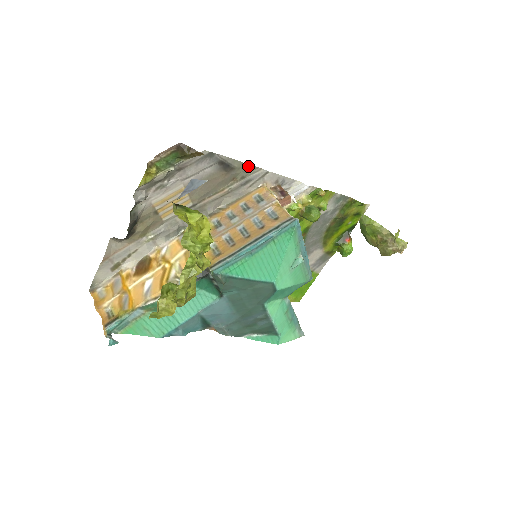
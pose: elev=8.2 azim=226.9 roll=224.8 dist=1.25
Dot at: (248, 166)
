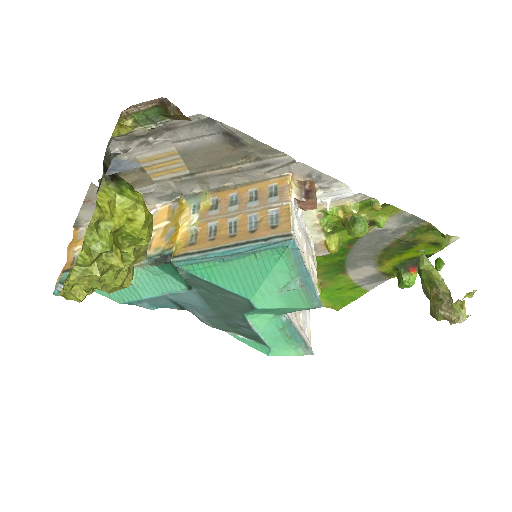
Dot at: (266, 147)
